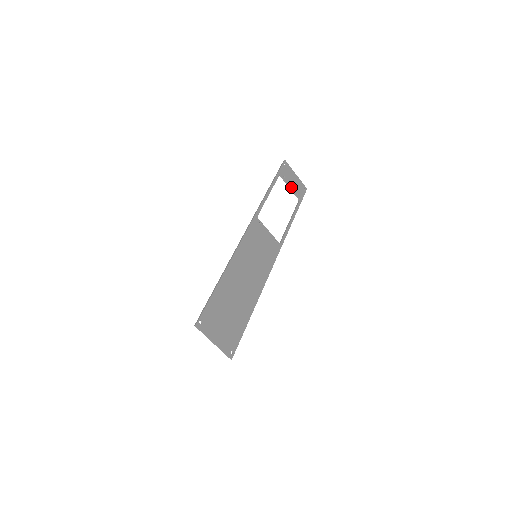
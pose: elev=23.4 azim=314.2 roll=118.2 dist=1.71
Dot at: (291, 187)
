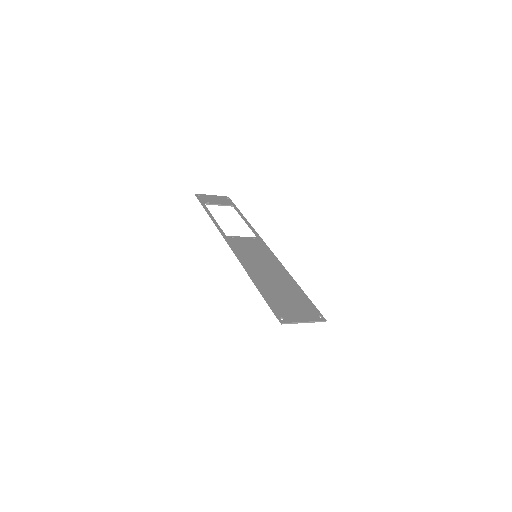
Dot at: (219, 204)
